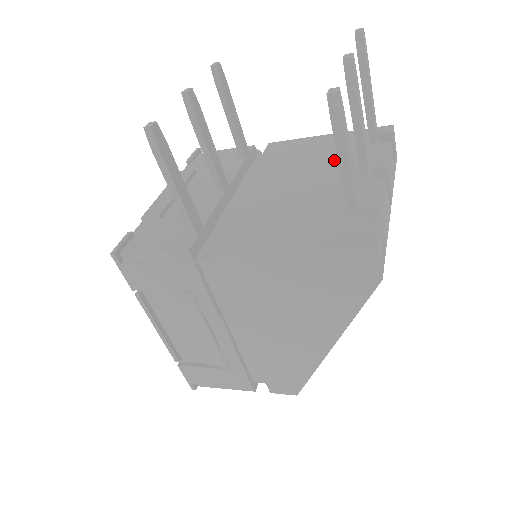
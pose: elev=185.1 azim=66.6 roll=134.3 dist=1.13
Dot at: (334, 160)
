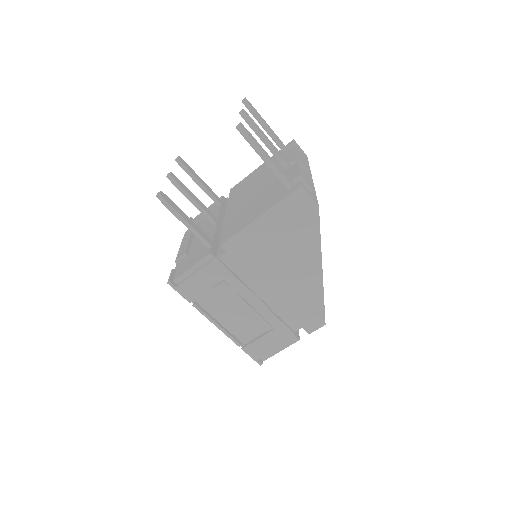
Dot at: (269, 172)
